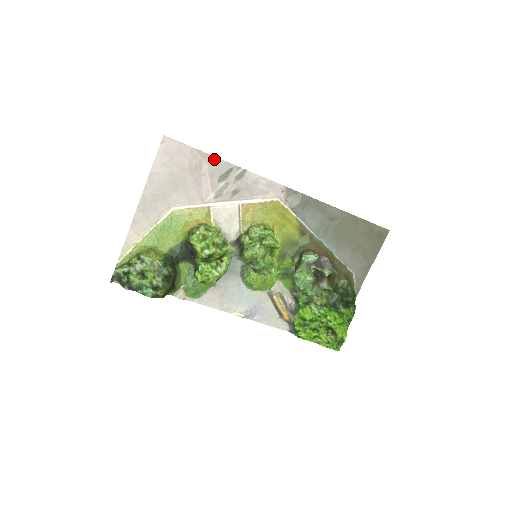
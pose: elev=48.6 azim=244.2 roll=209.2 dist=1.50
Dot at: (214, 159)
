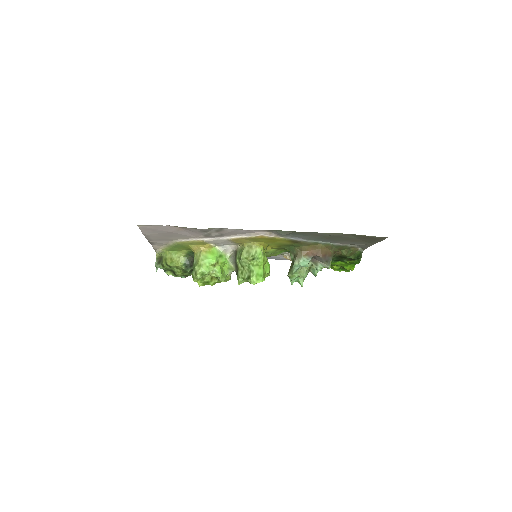
Dot at: (189, 228)
